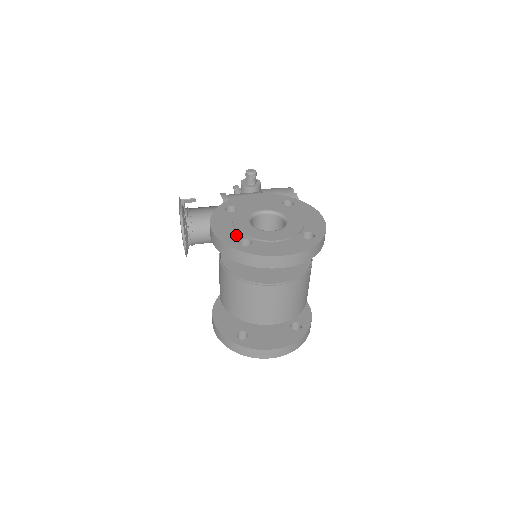
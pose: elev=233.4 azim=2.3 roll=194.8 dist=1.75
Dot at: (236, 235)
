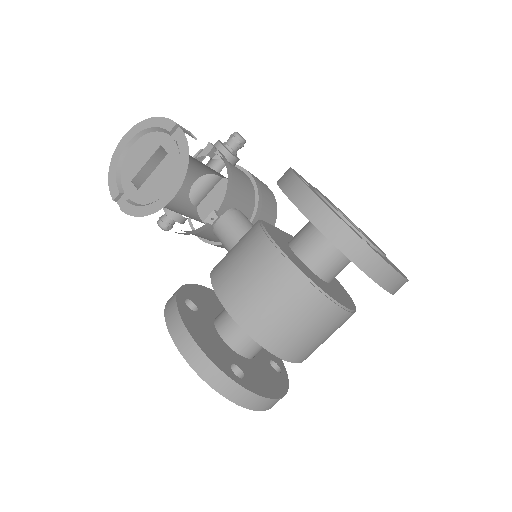
Dot at: (352, 227)
